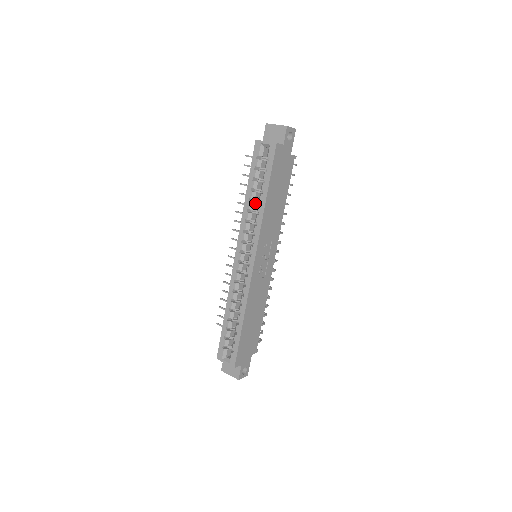
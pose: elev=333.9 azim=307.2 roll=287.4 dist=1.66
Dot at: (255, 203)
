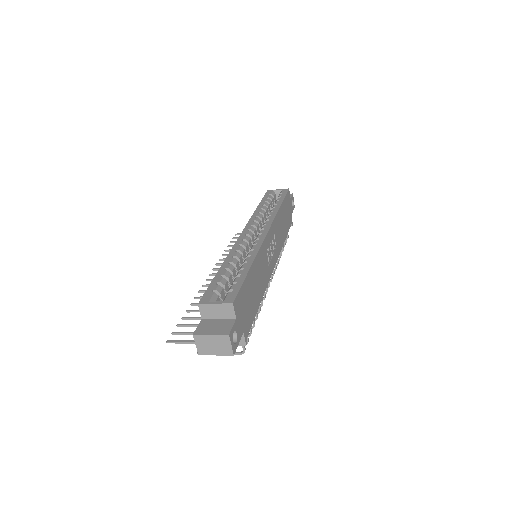
Dot at: (265, 214)
